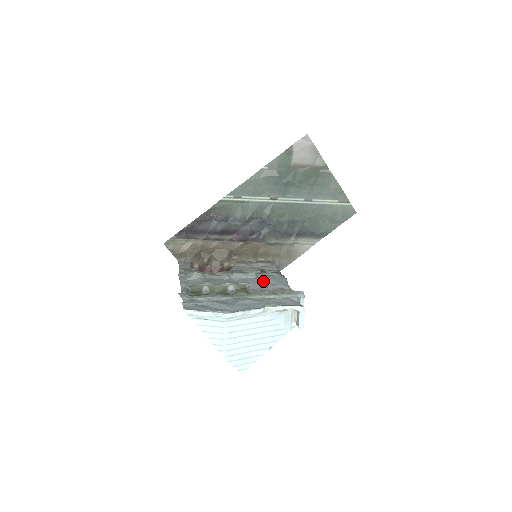
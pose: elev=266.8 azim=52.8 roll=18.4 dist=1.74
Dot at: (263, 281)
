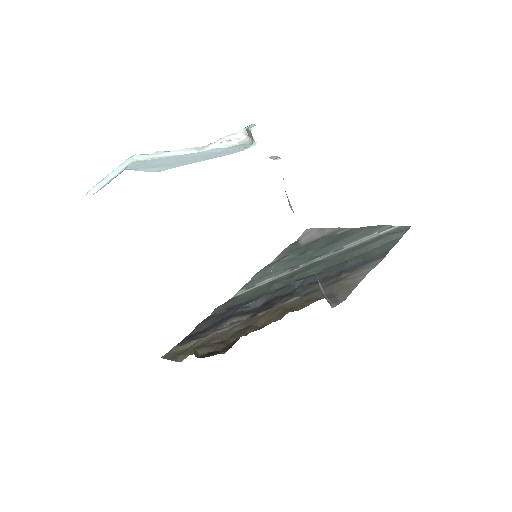
Dot at: occluded
